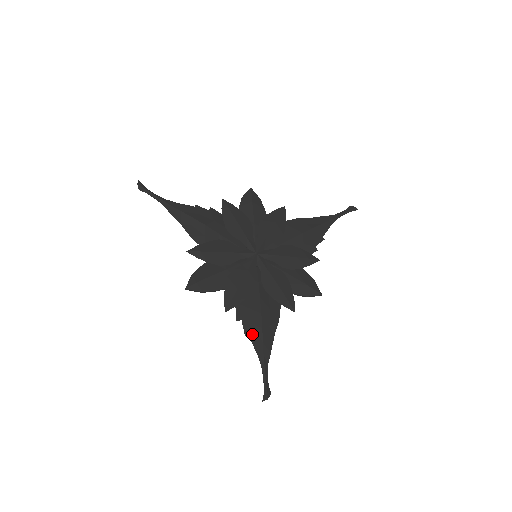
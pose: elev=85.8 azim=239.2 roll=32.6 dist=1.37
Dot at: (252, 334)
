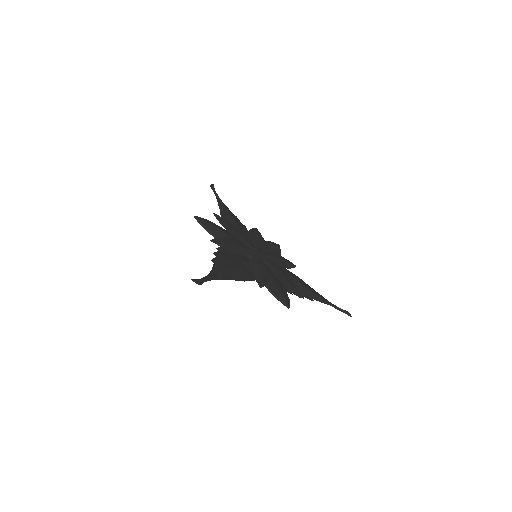
Dot at: (218, 264)
